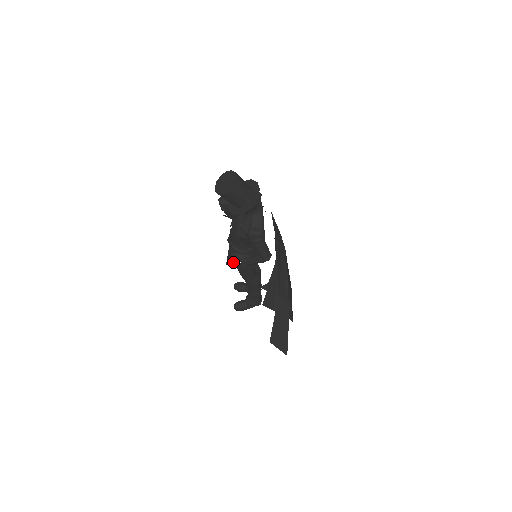
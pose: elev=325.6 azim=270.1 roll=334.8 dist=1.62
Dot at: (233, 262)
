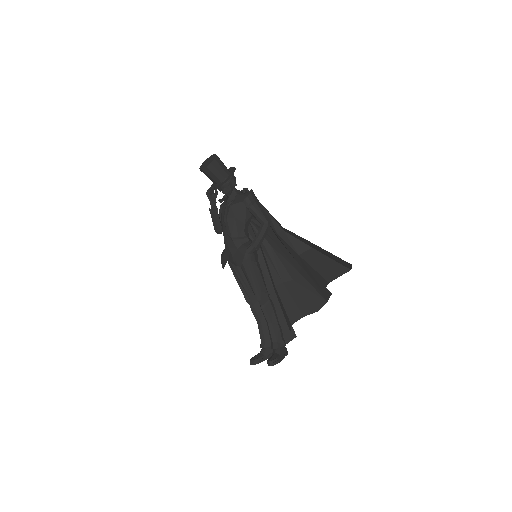
Dot at: (246, 249)
